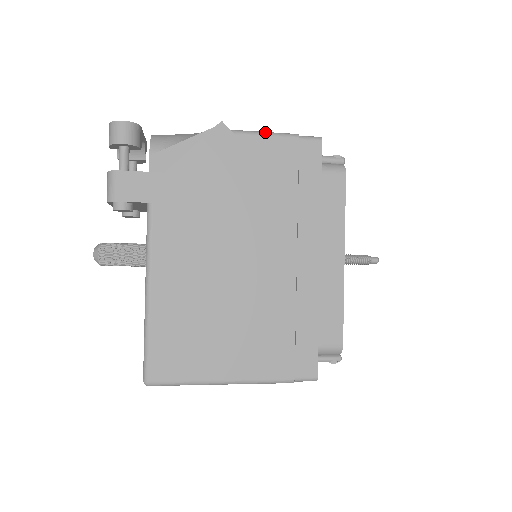
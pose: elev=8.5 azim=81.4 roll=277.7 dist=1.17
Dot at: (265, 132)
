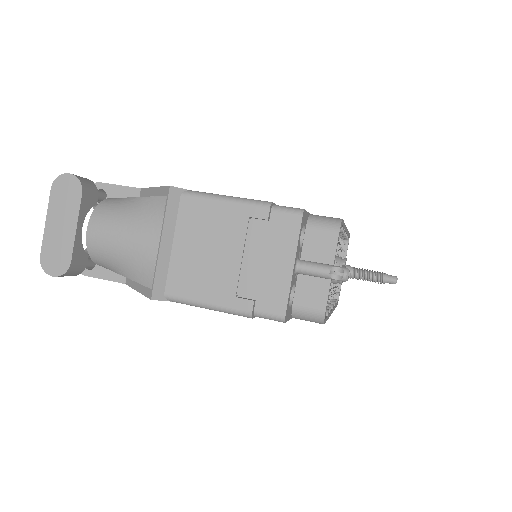
Dot at: (208, 307)
